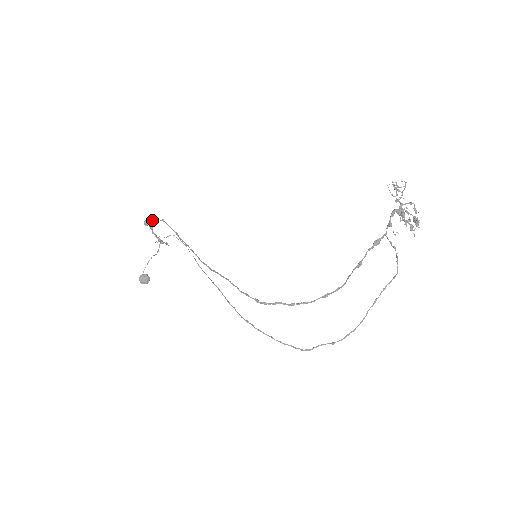
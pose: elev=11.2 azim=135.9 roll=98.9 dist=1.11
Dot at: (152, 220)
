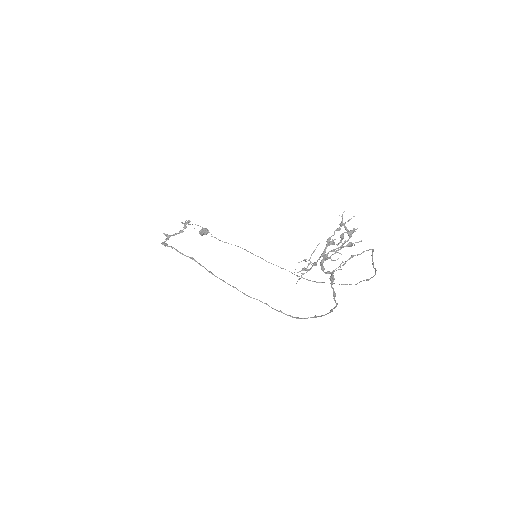
Dot at: (165, 244)
